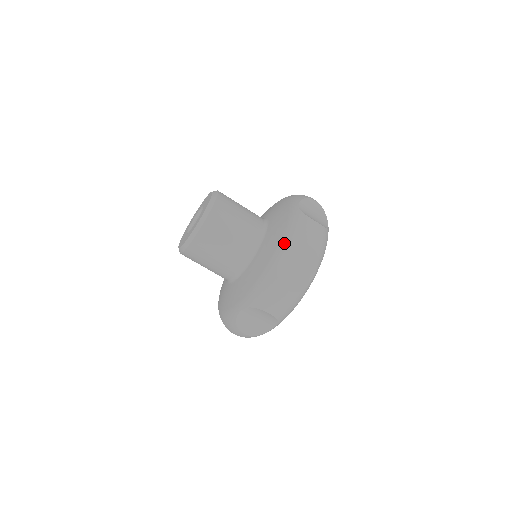
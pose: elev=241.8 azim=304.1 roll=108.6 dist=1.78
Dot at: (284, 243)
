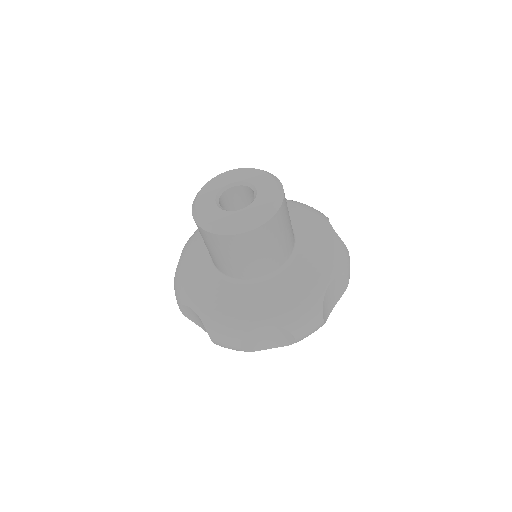
Dot at: (333, 269)
